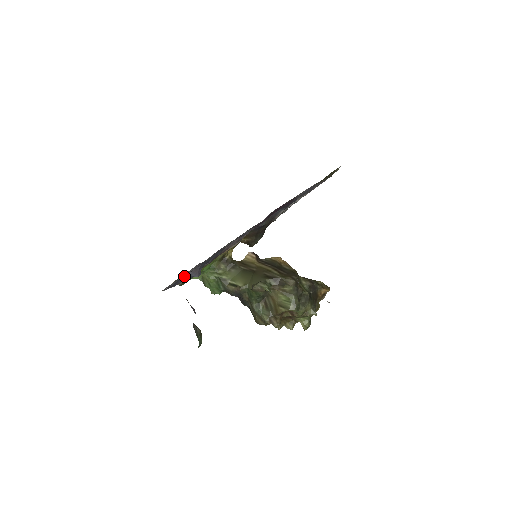
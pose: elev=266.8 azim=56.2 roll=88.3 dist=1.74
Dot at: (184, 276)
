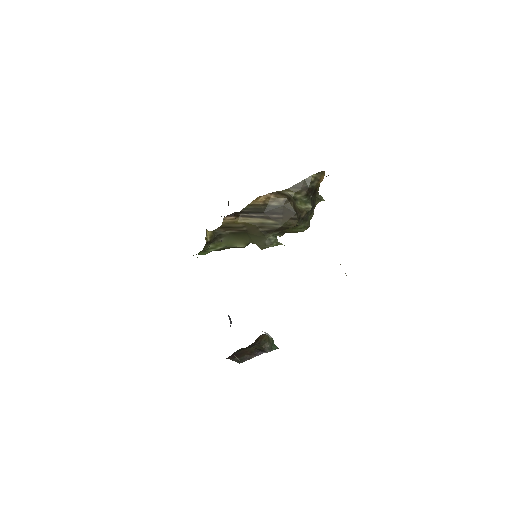
Dot at: occluded
